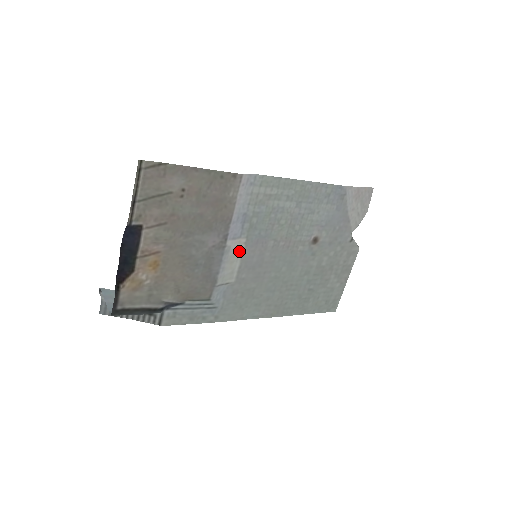
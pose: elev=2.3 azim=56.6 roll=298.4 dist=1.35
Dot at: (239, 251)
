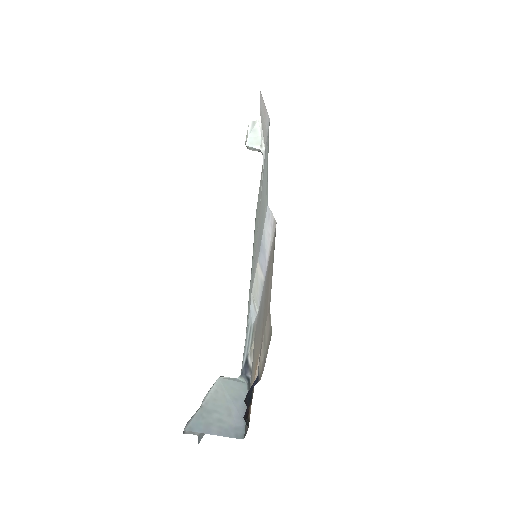
Dot at: occluded
